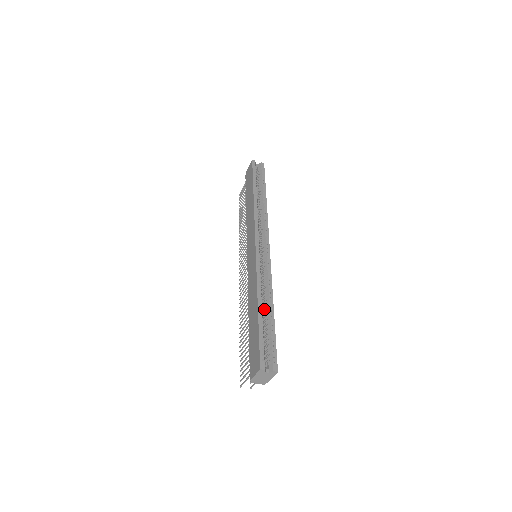
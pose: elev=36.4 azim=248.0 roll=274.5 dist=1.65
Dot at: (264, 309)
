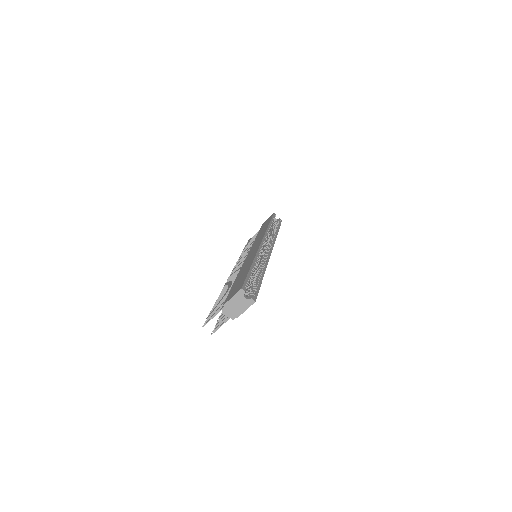
Dot at: (255, 273)
